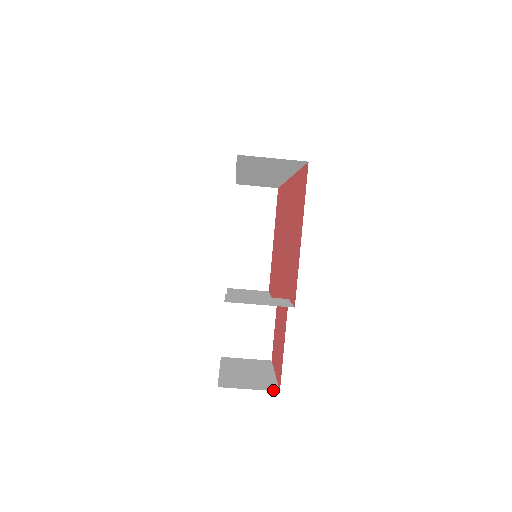
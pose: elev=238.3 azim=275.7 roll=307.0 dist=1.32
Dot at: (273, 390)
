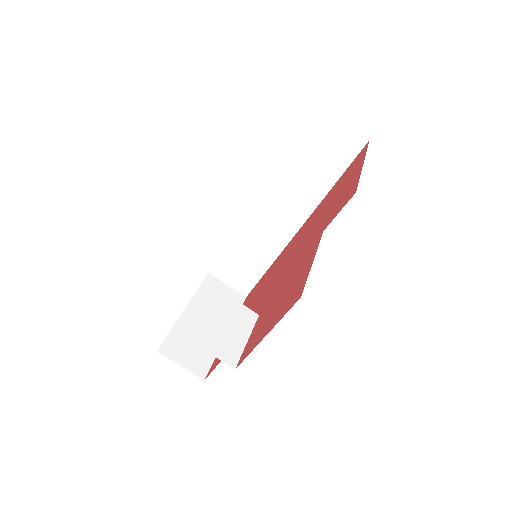
Dot at: occluded
